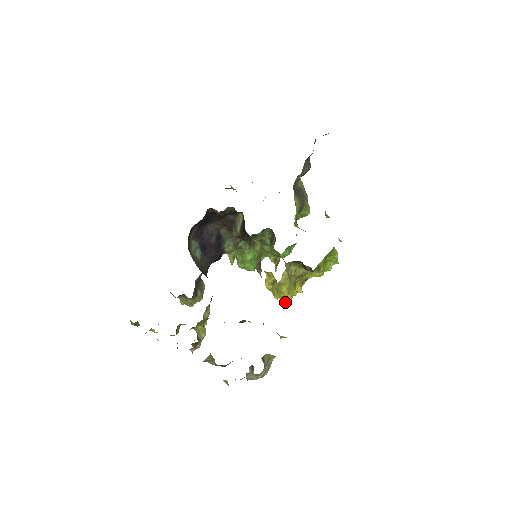
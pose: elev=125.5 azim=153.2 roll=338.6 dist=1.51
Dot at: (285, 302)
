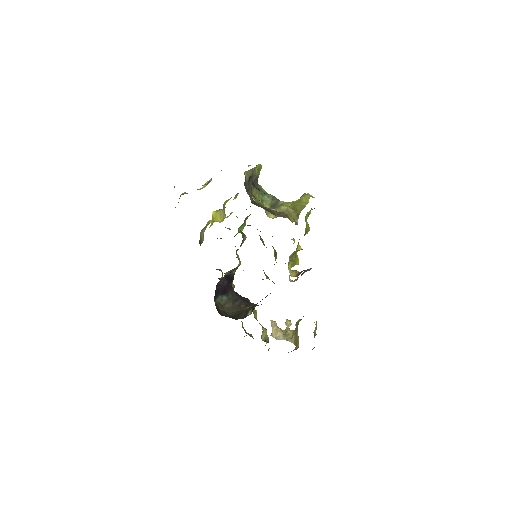
Dot at: occluded
